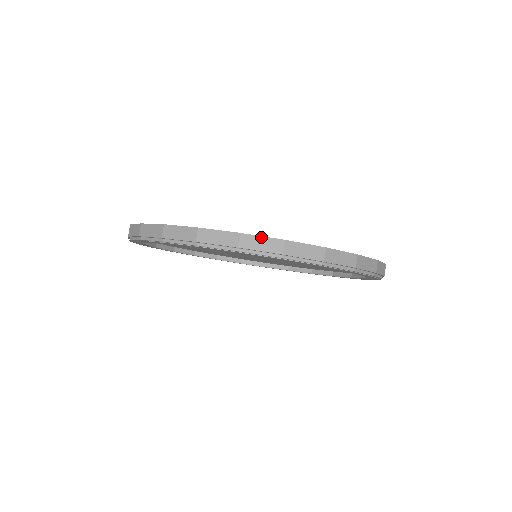
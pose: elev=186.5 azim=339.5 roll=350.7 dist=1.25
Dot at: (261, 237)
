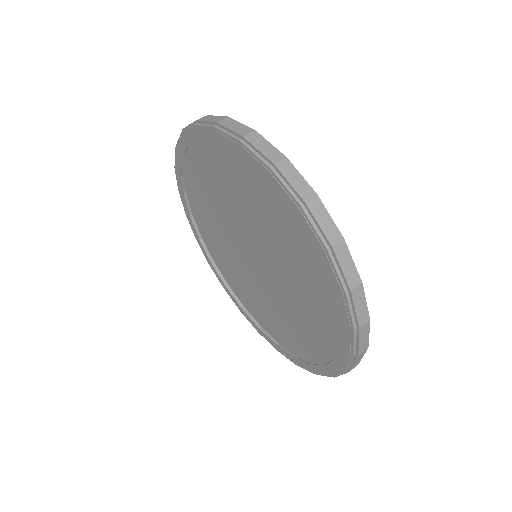
Dot at: (352, 260)
